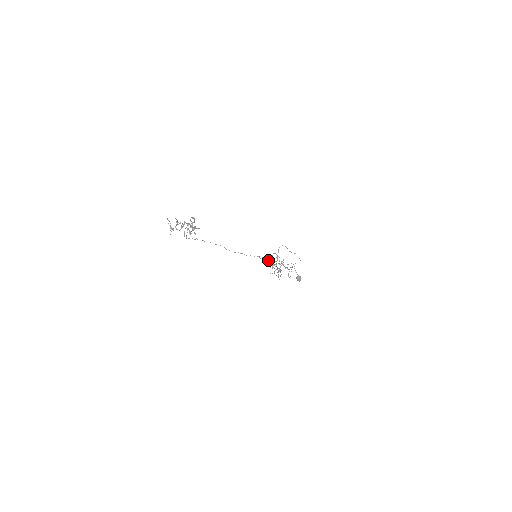
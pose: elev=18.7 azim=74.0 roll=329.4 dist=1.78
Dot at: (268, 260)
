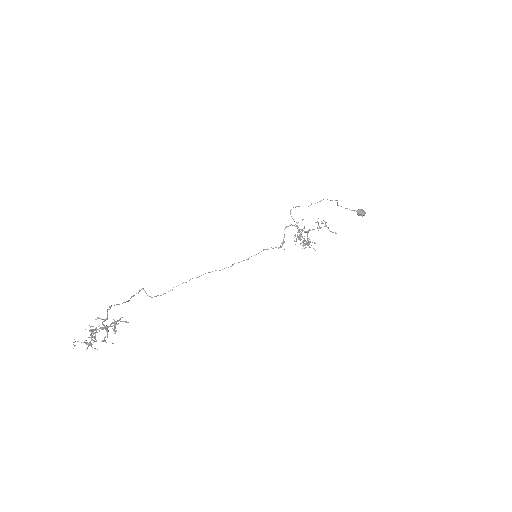
Dot at: (282, 242)
